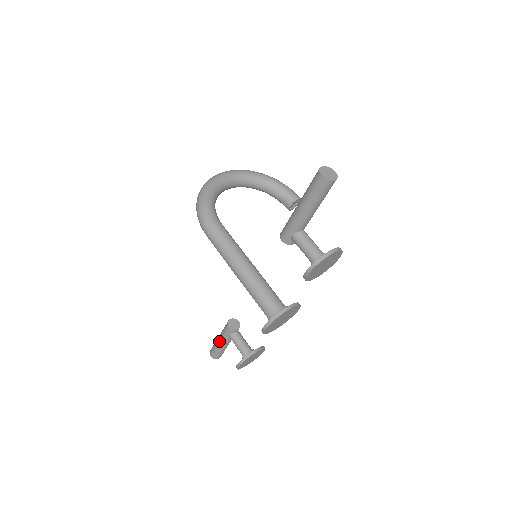
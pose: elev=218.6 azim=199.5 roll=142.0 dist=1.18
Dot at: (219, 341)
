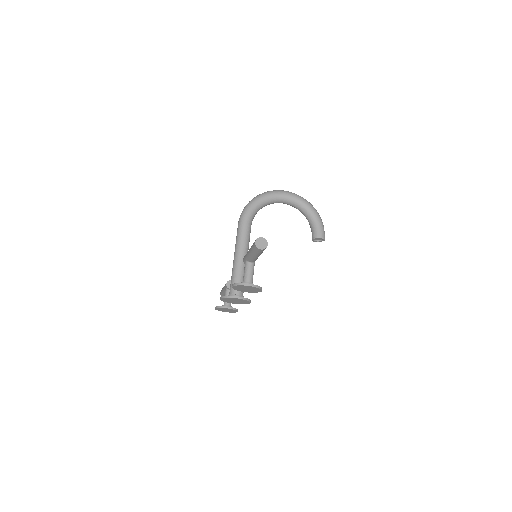
Dot at: (223, 288)
